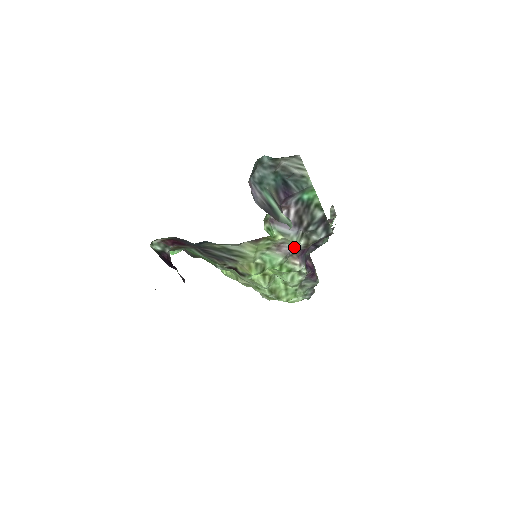
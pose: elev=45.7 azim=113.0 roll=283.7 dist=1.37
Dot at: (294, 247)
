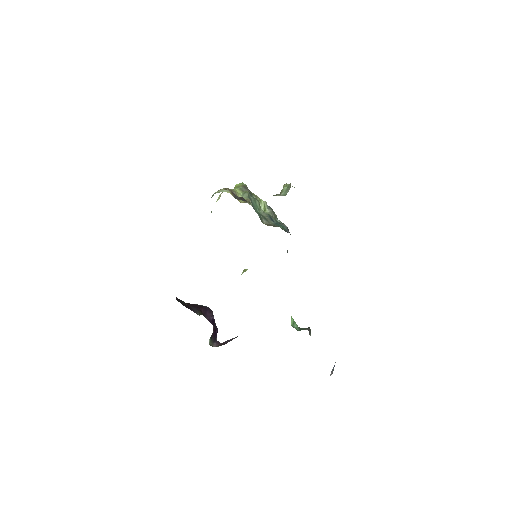
Dot at: occluded
